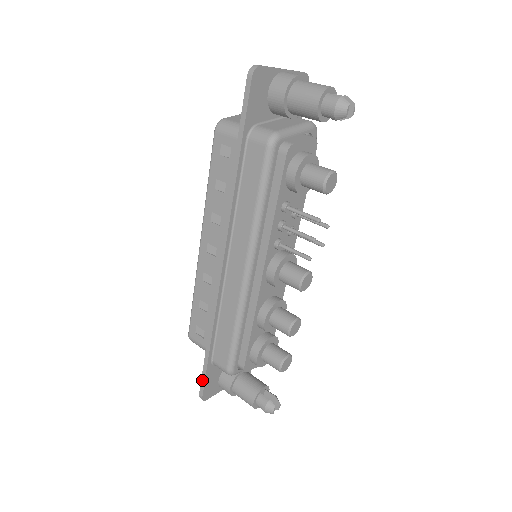
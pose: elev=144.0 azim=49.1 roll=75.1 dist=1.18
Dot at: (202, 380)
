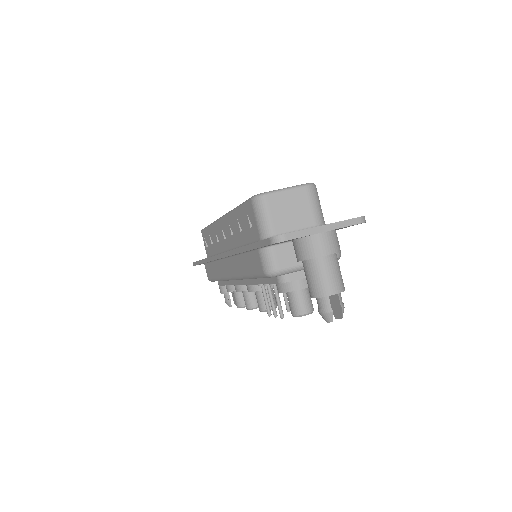
Dot at: (196, 263)
